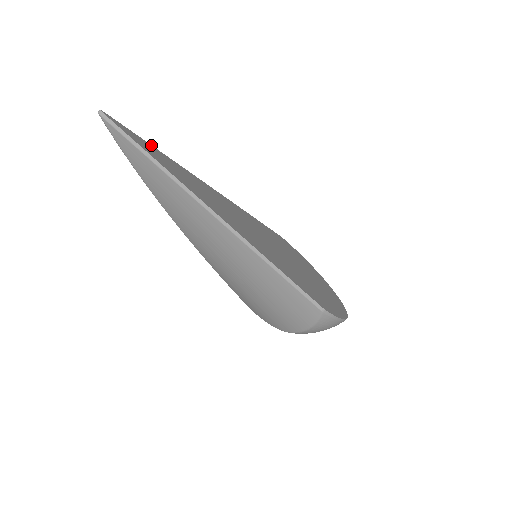
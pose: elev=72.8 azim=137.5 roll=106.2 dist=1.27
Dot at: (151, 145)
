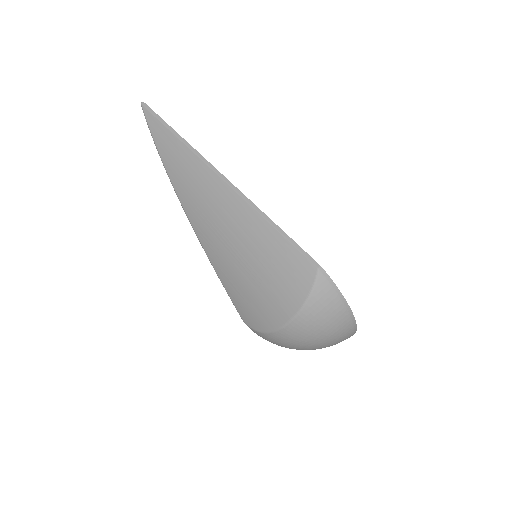
Dot at: occluded
